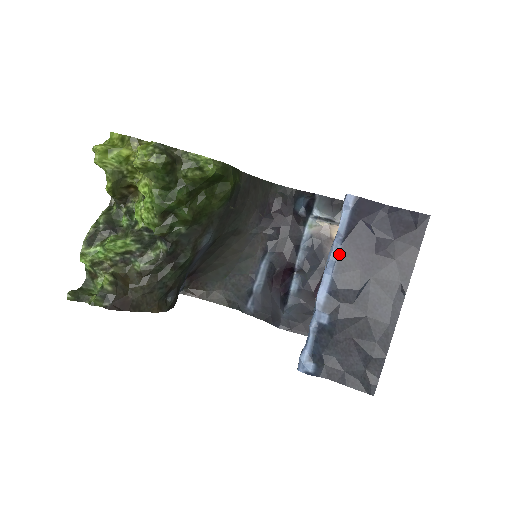
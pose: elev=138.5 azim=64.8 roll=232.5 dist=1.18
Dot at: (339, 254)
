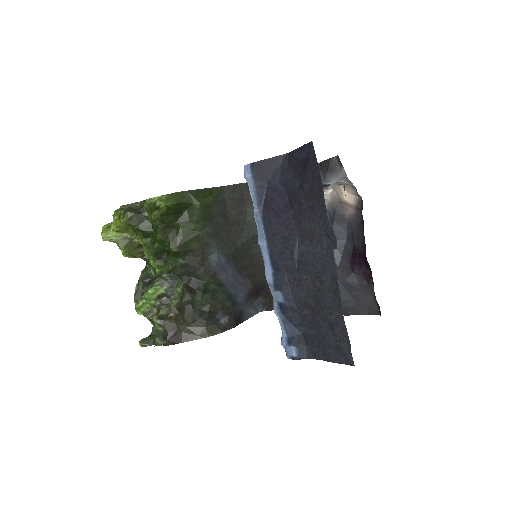
Dot at: (263, 227)
